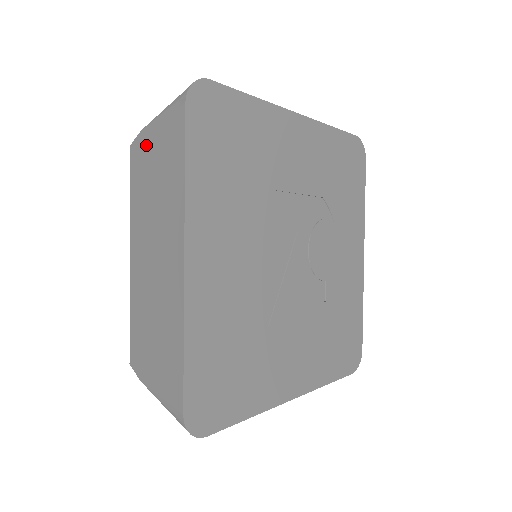
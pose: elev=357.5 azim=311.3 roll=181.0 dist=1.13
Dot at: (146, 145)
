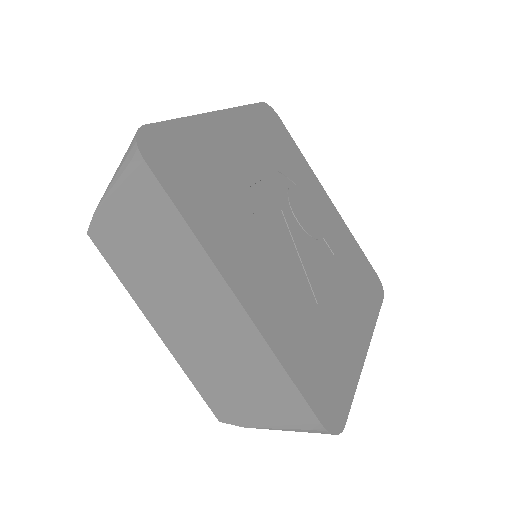
Dot at: (111, 222)
